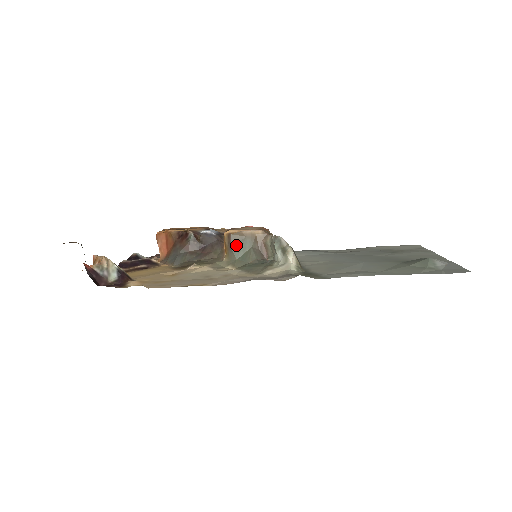
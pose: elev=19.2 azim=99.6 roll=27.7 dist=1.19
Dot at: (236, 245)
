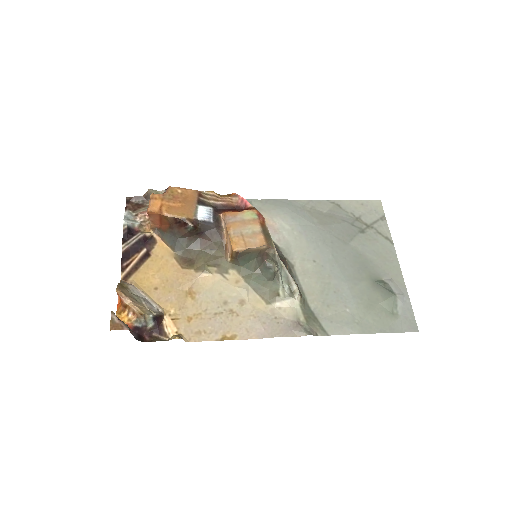
Dot at: (242, 257)
